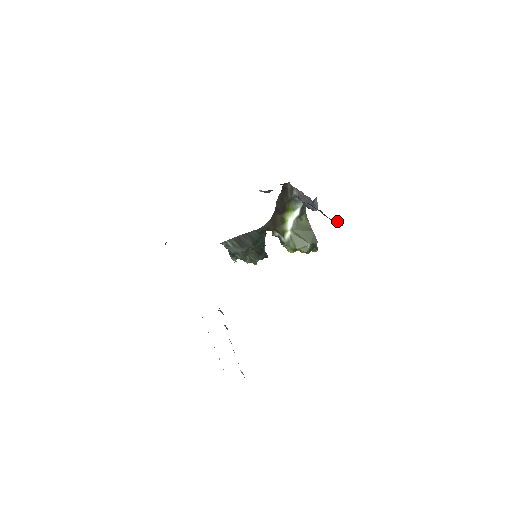
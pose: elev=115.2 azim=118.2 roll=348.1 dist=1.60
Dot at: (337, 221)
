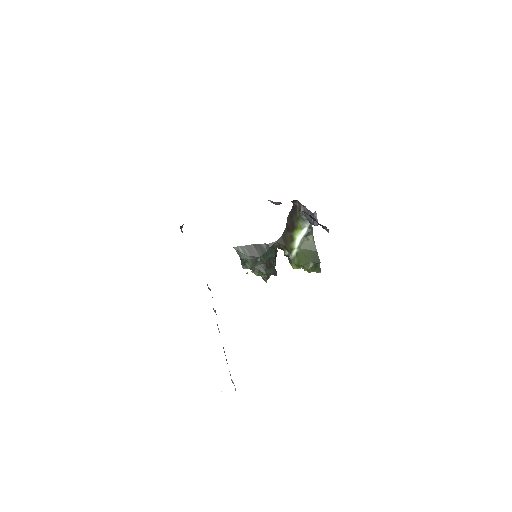
Dot at: (326, 227)
